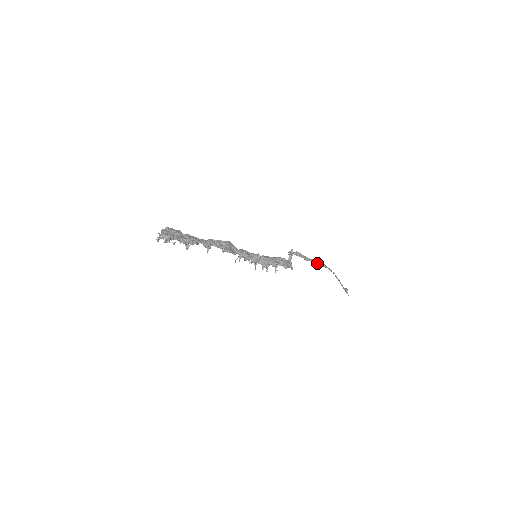
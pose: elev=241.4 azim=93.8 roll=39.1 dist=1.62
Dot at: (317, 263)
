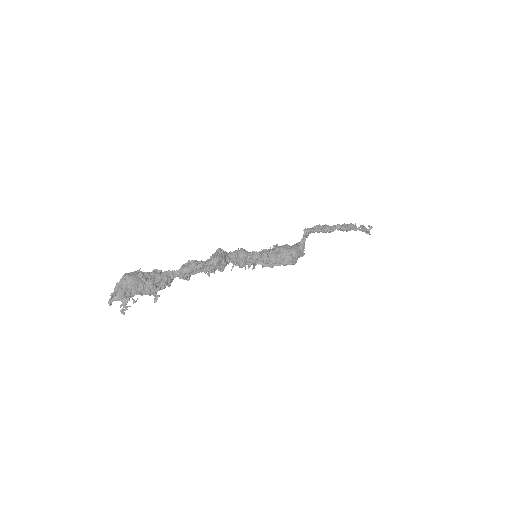
Dot at: (340, 230)
